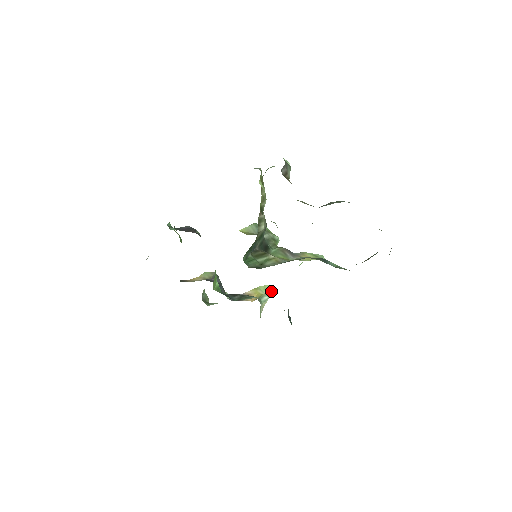
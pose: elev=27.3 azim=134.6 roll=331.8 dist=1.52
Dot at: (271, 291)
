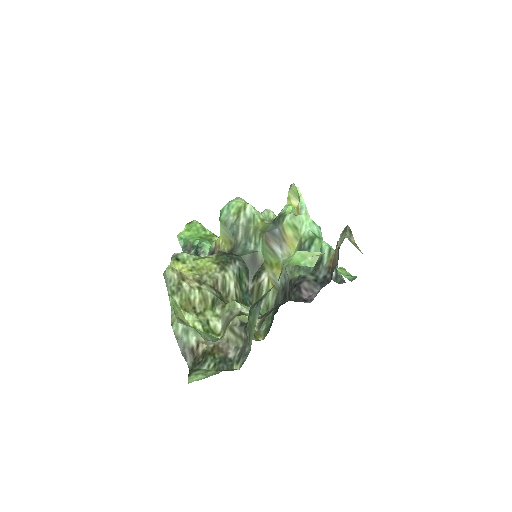
Dot at: (301, 198)
